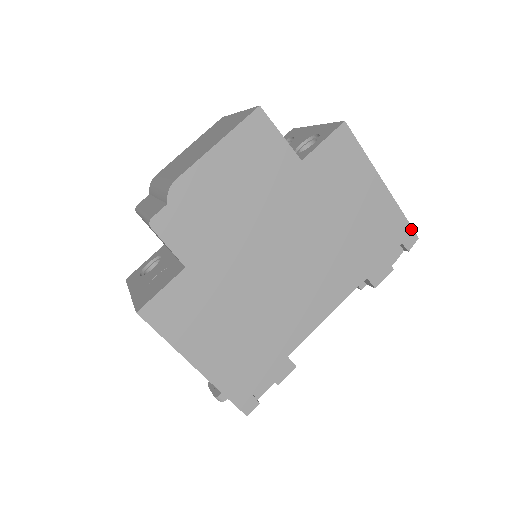
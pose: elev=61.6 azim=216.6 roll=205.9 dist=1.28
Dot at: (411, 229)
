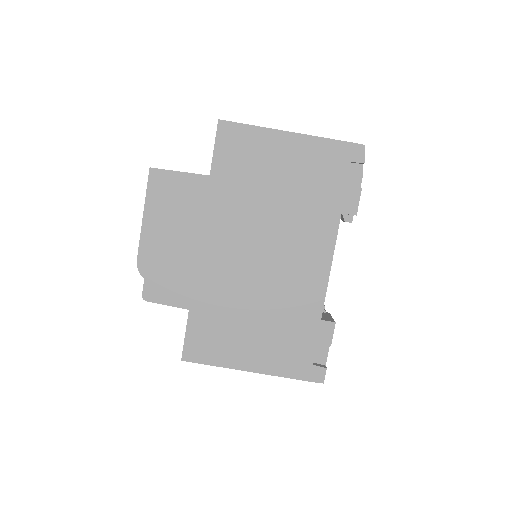
Dot at: (350, 144)
